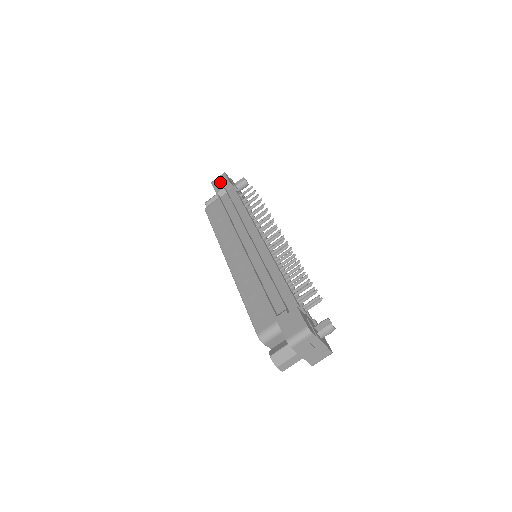
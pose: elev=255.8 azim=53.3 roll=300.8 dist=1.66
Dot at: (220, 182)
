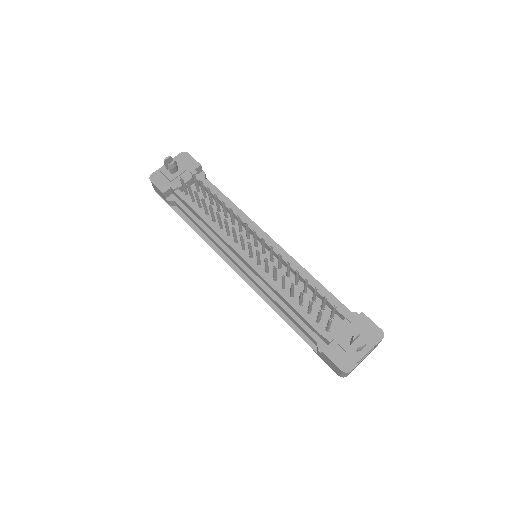
Dot at: (159, 193)
